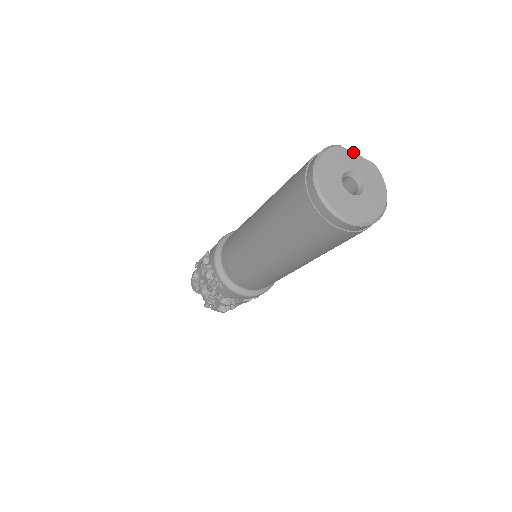
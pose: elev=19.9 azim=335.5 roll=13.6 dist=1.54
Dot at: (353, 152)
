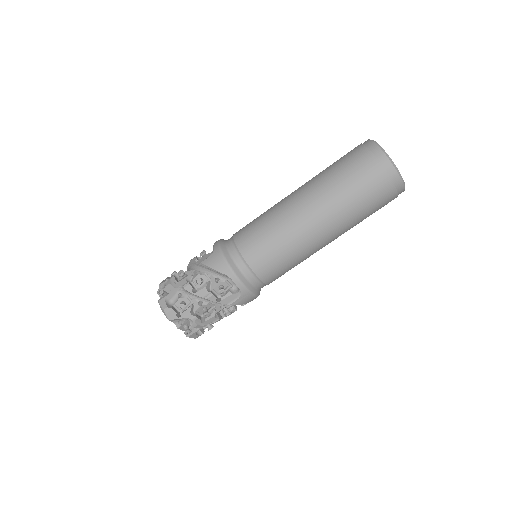
Dot at: occluded
